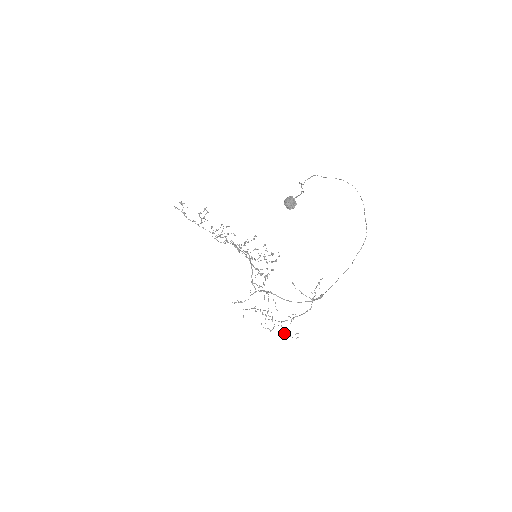
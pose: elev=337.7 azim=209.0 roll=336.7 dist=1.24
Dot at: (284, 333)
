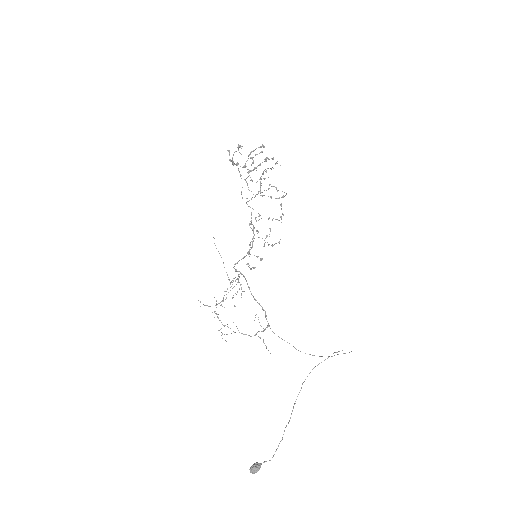
Dot at: occluded
